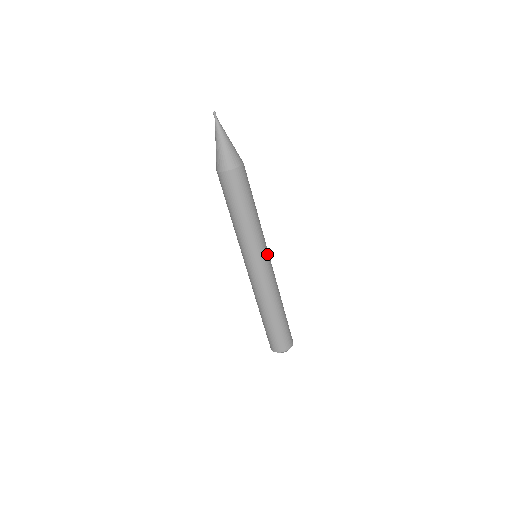
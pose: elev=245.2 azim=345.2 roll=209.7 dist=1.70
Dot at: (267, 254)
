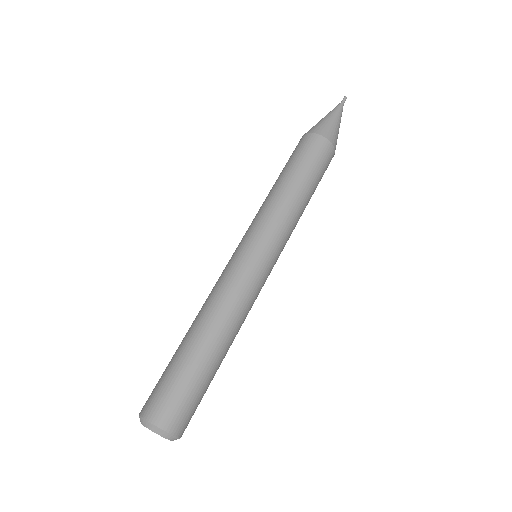
Dot at: (275, 263)
